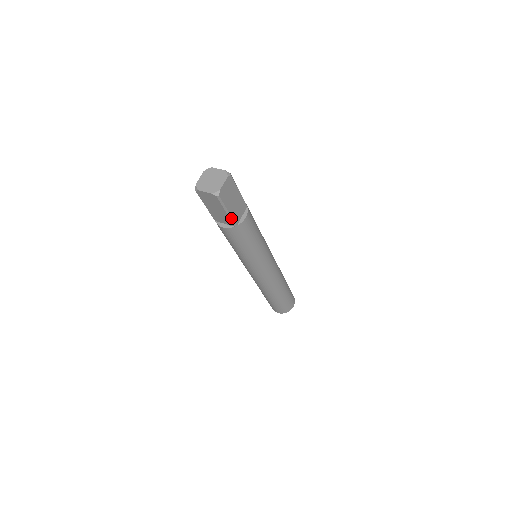
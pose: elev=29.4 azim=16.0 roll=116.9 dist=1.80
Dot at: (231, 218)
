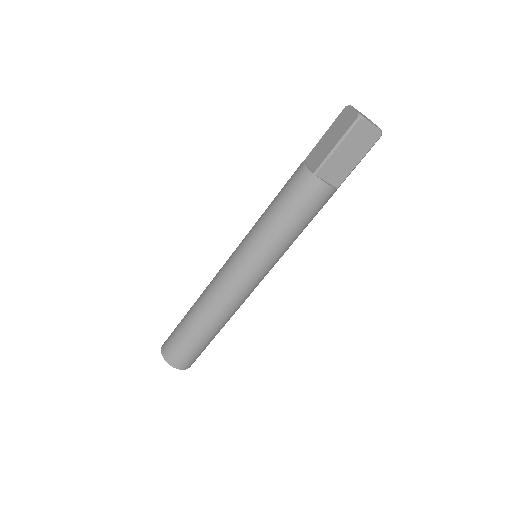
Dot at: (327, 159)
